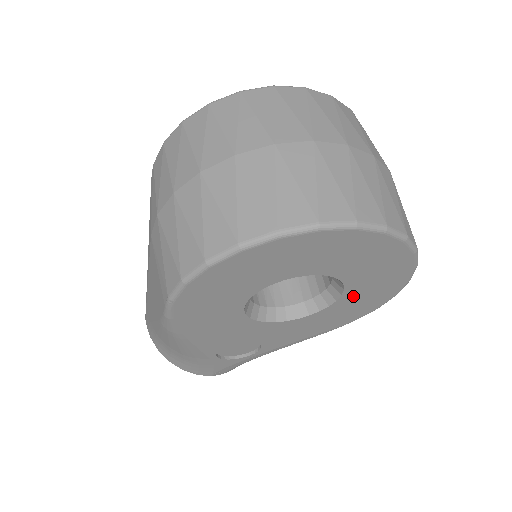
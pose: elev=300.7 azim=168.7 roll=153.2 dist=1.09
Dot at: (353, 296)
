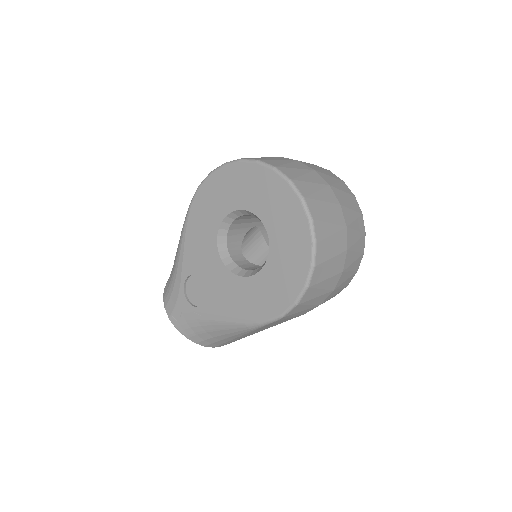
Dot at: (271, 273)
